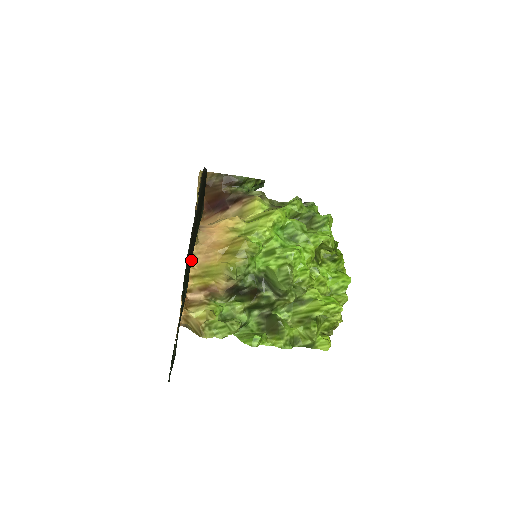
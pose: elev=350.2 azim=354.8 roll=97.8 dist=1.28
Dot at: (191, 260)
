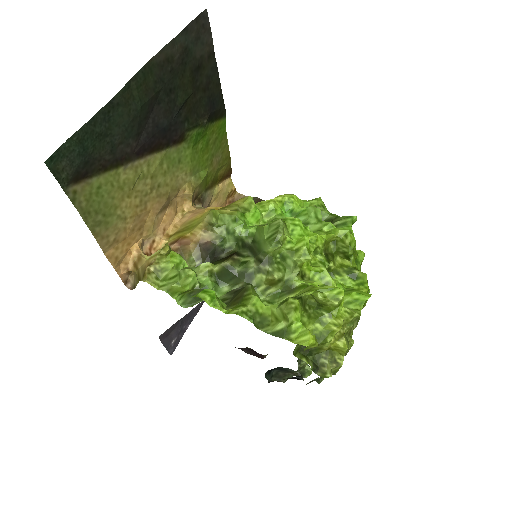
Dot at: (163, 124)
